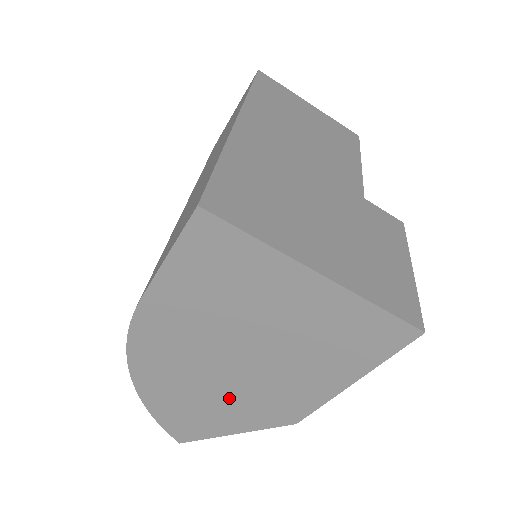
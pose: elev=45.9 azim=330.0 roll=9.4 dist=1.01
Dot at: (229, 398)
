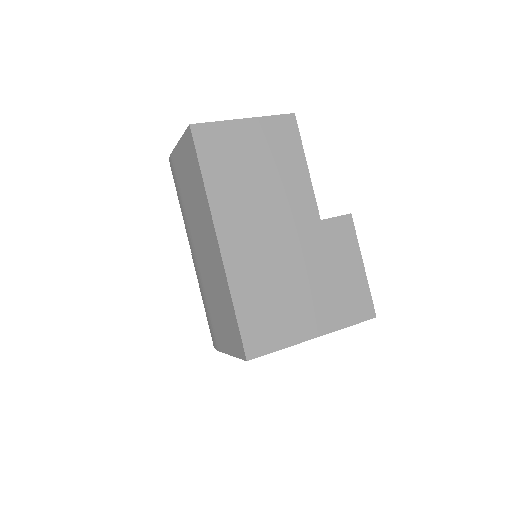
Dot at: occluded
